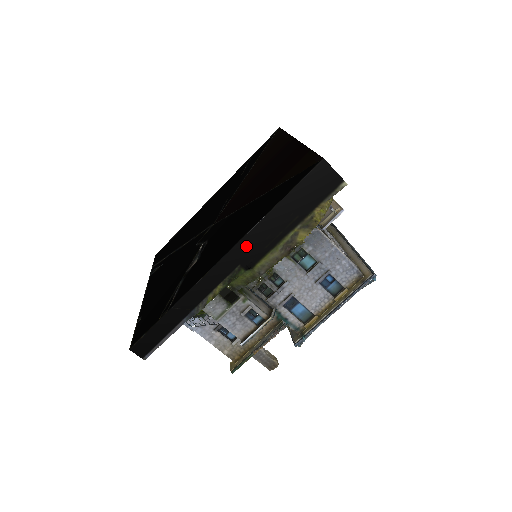
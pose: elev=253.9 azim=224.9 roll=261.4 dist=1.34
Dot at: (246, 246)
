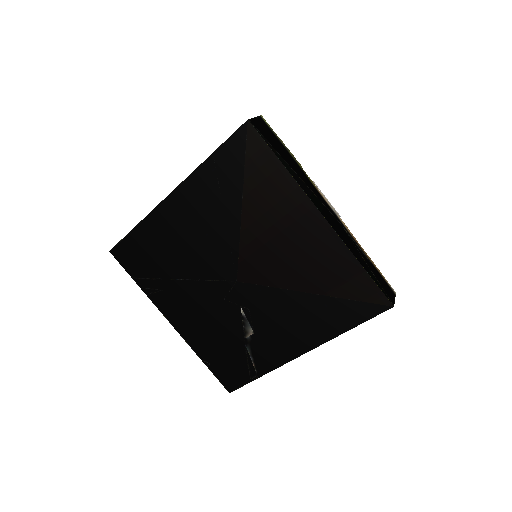
Dot at: occluded
